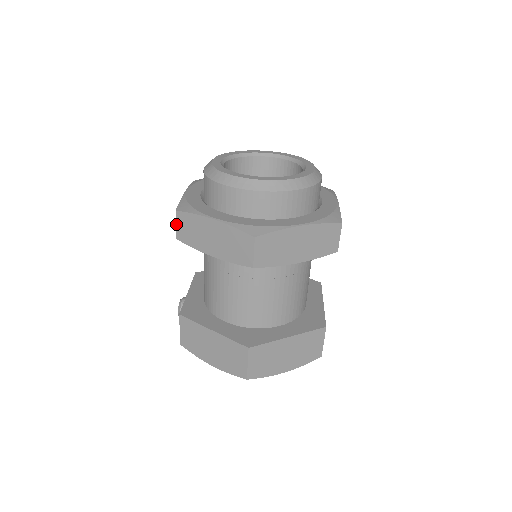
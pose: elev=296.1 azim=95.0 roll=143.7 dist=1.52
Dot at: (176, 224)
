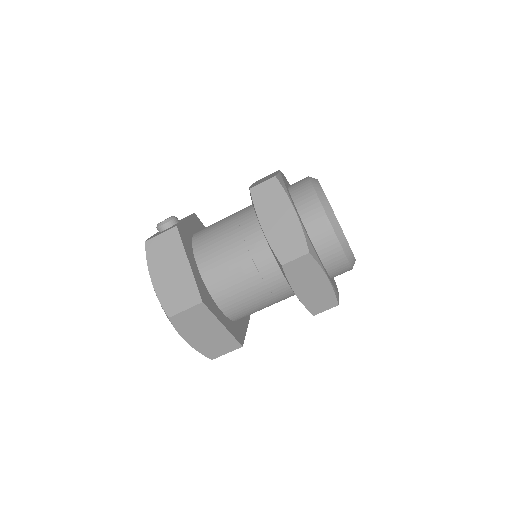
Dot at: (263, 182)
